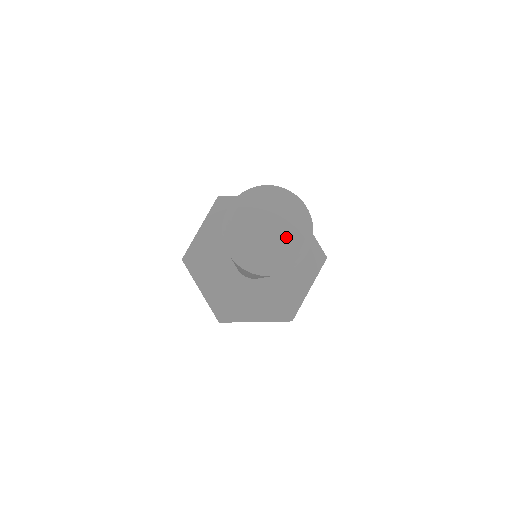
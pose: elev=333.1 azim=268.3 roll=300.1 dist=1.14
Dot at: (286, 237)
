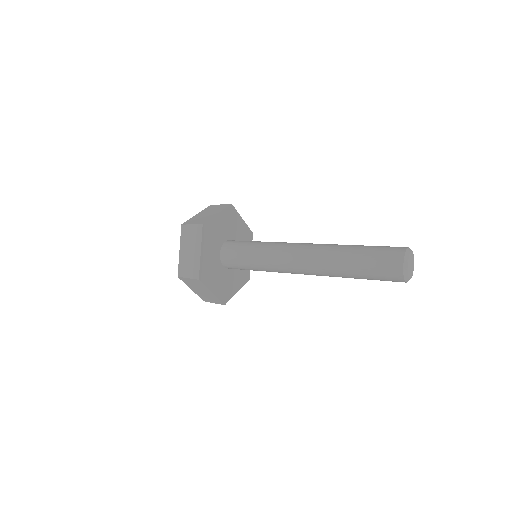
Dot at: (413, 265)
